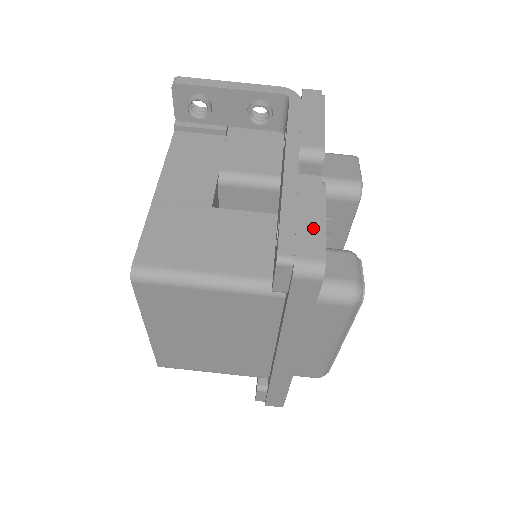
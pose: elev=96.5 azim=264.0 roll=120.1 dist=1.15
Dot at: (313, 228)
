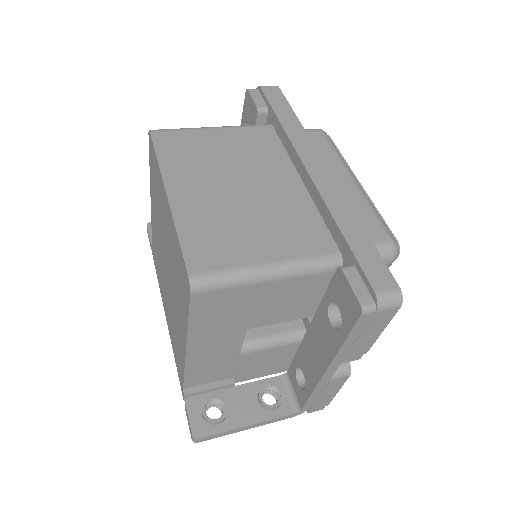
Dot at: occluded
